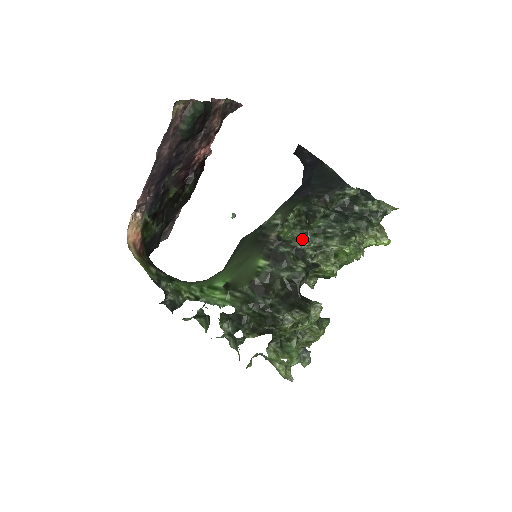
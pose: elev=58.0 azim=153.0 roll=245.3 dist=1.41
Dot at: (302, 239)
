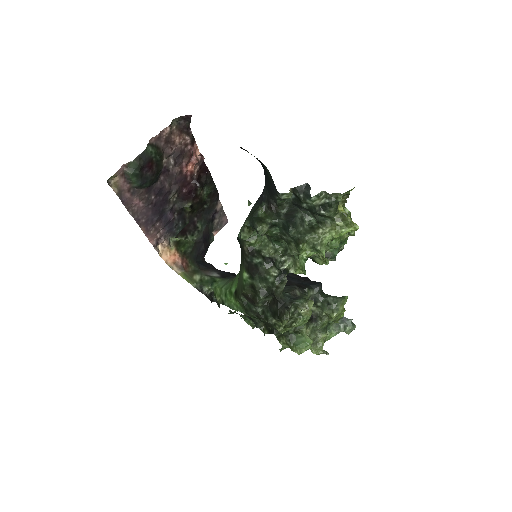
Dot at: (270, 246)
